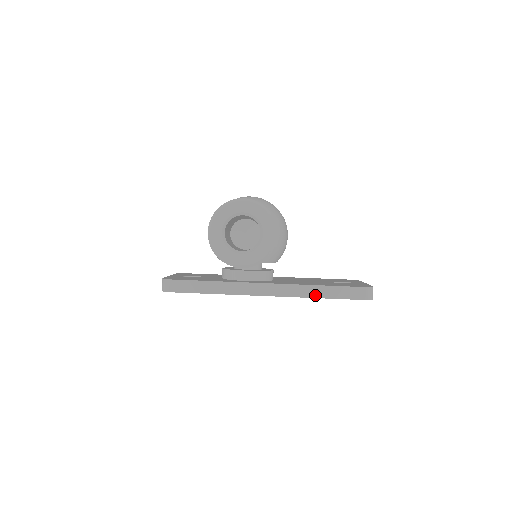
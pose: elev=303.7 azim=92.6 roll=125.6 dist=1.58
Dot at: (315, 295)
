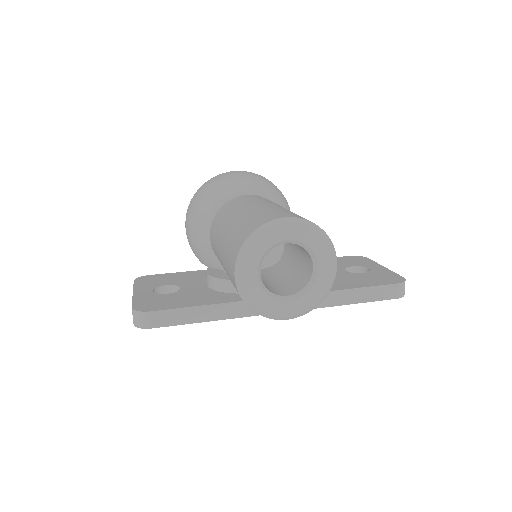
Dot at: (341, 302)
